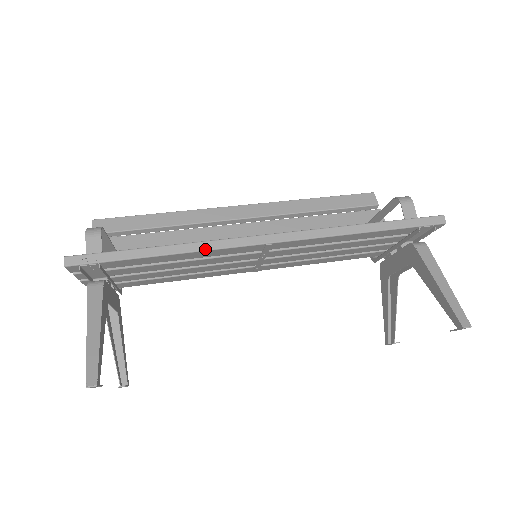
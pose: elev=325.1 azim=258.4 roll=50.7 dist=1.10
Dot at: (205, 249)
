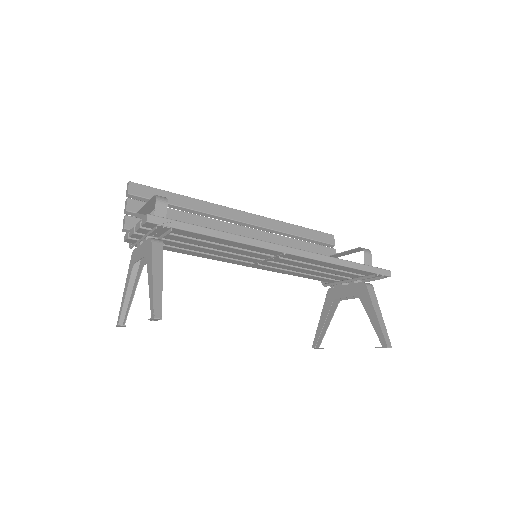
Dot at: (246, 243)
